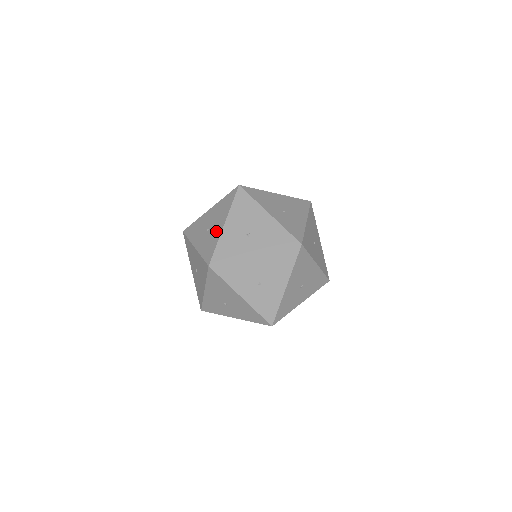
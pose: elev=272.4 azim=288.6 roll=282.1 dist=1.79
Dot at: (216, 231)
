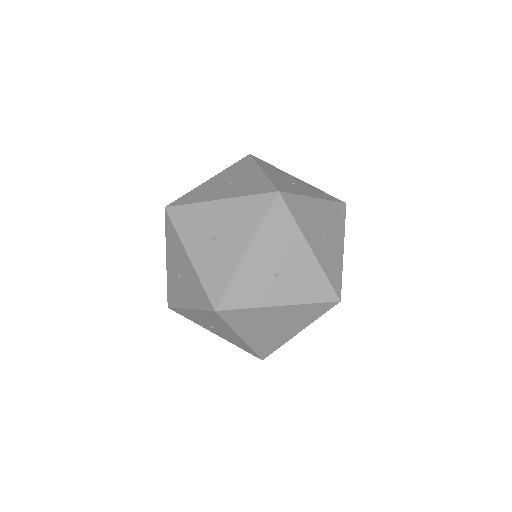
Dot at: (231, 254)
